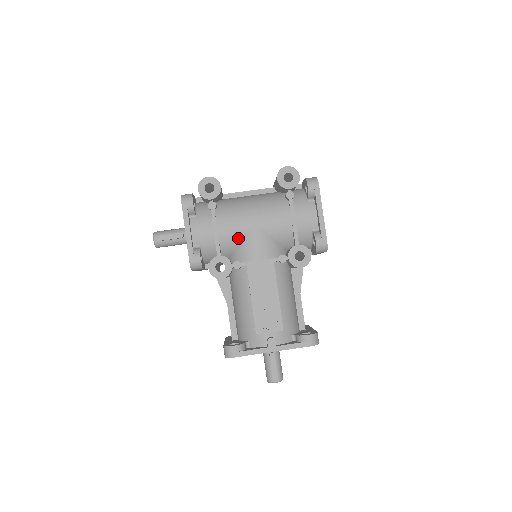
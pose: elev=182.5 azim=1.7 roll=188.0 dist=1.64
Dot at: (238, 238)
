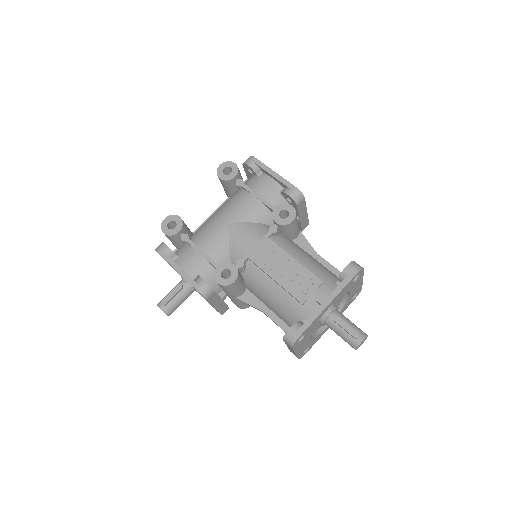
Dot at: (225, 244)
